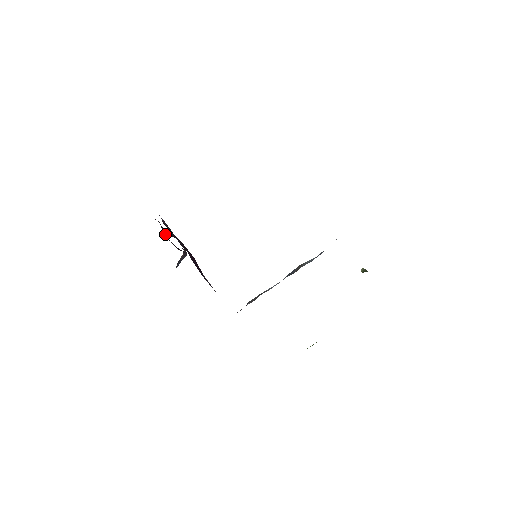
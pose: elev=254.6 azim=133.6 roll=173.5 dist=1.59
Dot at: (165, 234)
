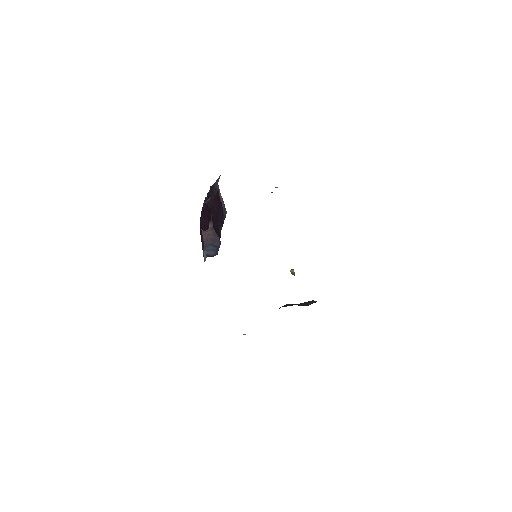
Dot at: (214, 210)
